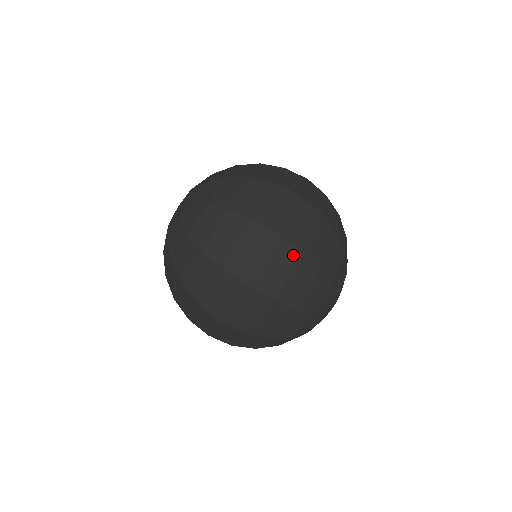
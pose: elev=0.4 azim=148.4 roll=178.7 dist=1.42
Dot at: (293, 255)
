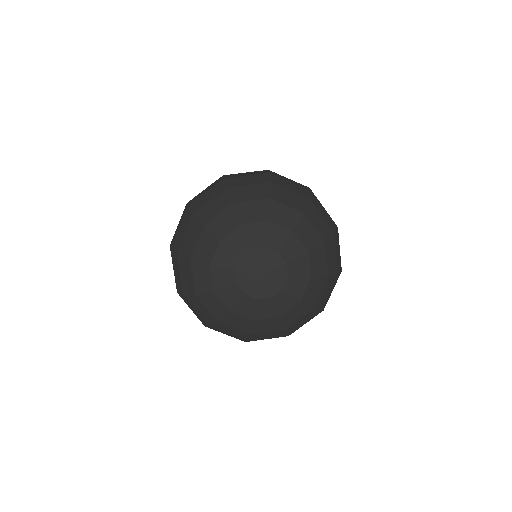
Dot at: (219, 181)
